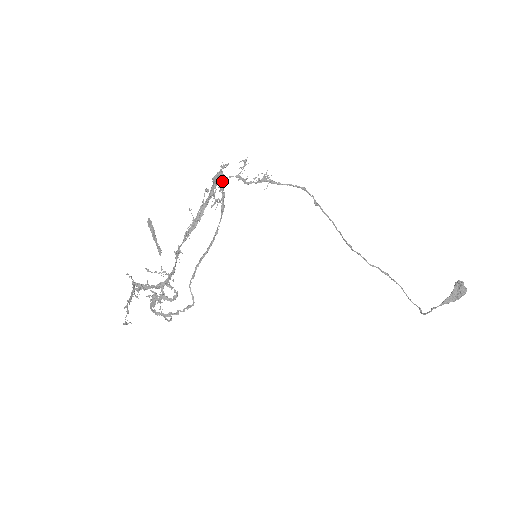
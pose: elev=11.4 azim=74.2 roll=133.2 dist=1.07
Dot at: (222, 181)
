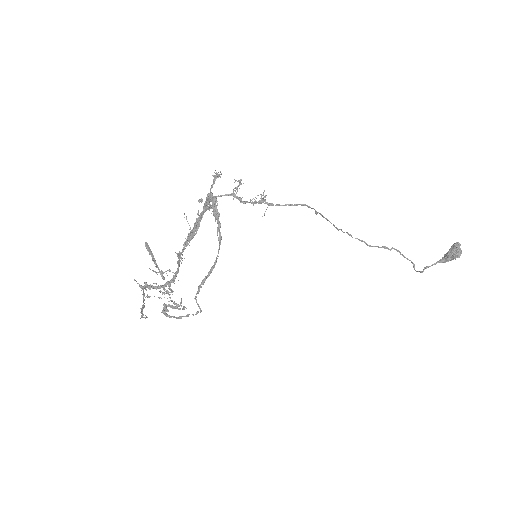
Dot at: (216, 209)
